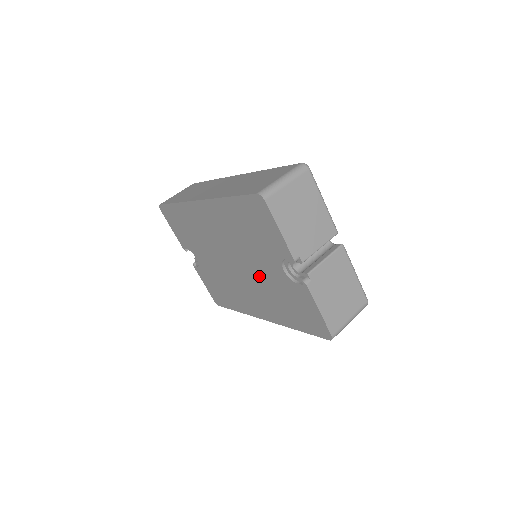
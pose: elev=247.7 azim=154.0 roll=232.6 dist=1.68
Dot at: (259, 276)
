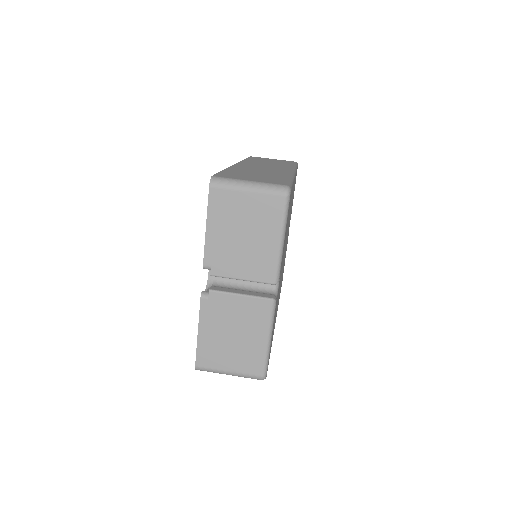
Dot at: occluded
